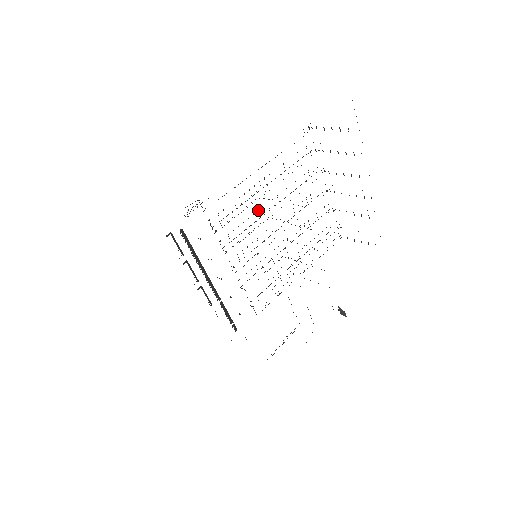
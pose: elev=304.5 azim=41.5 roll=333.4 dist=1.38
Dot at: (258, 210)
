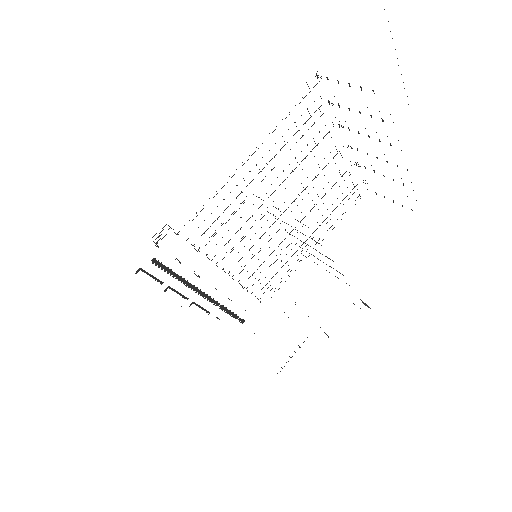
Dot at: occluded
